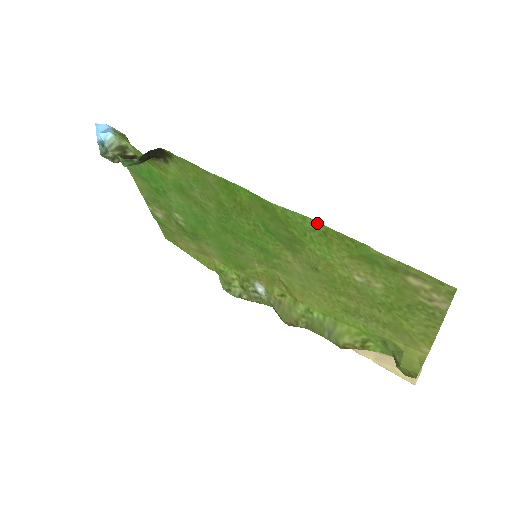
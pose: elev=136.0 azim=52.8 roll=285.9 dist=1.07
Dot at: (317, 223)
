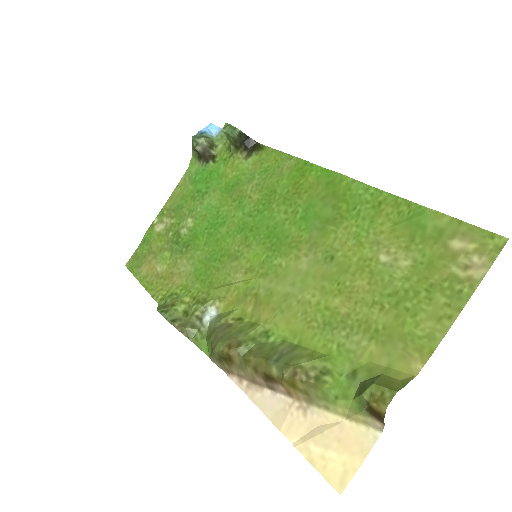
Dot at: (380, 192)
